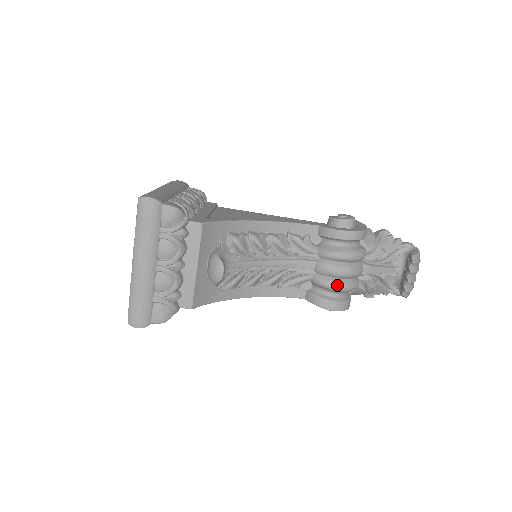
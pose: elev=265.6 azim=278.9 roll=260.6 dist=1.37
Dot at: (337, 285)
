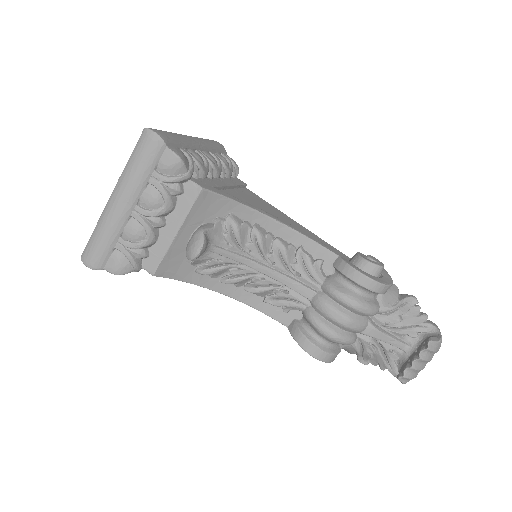
Dot at: (327, 330)
